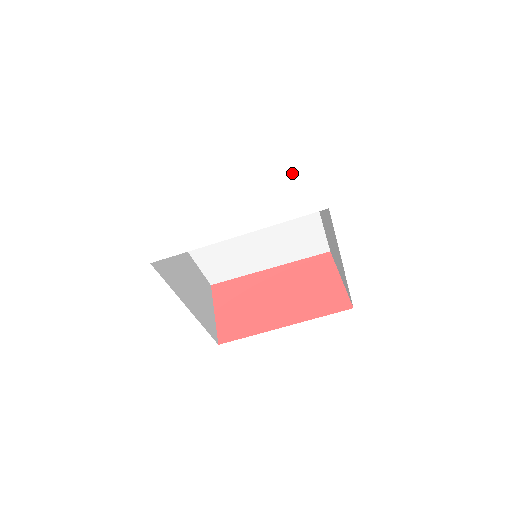
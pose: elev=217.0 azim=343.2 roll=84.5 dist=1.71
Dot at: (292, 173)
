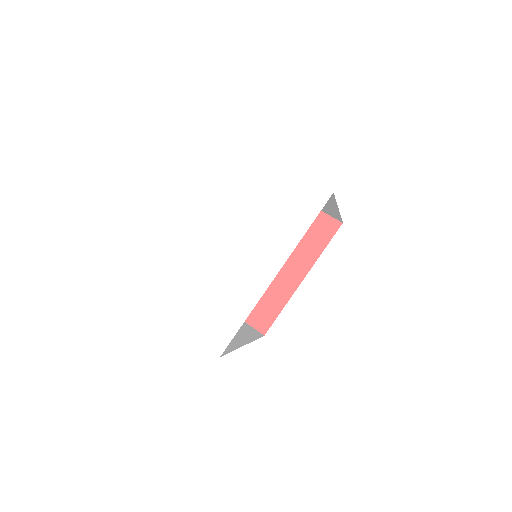
Dot at: (263, 178)
